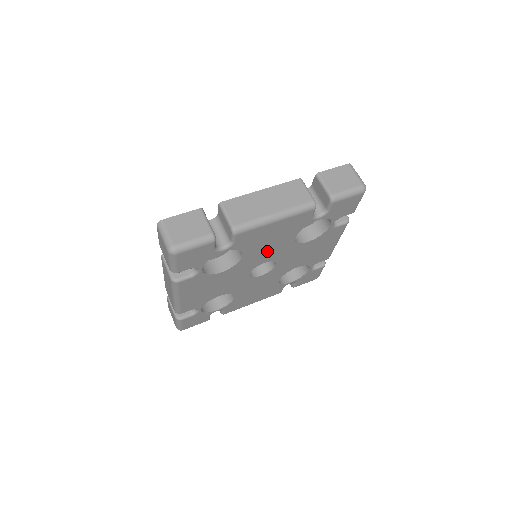
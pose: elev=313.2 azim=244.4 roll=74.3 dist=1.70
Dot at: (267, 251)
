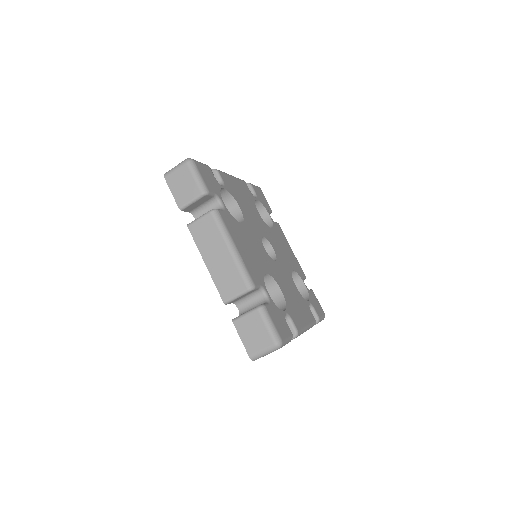
Dot at: (253, 218)
